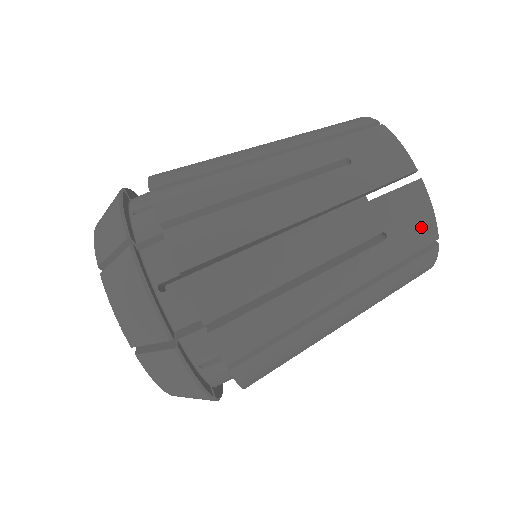
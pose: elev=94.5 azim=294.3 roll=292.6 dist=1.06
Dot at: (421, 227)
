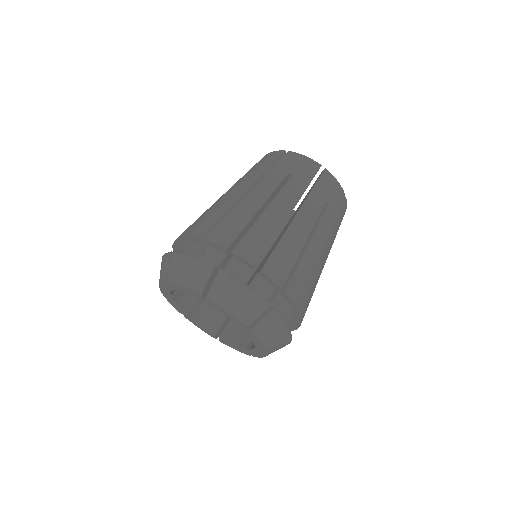
Dot at: (337, 192)
